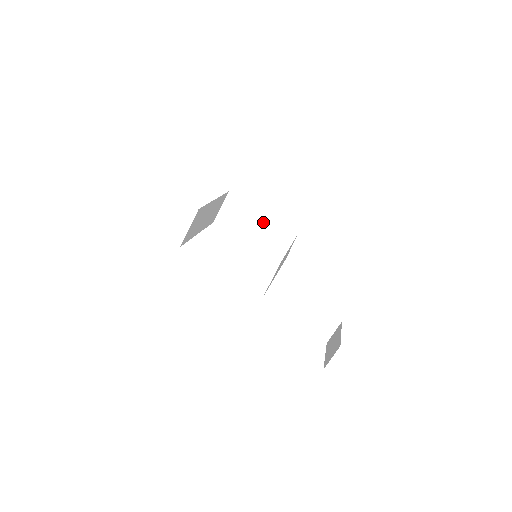
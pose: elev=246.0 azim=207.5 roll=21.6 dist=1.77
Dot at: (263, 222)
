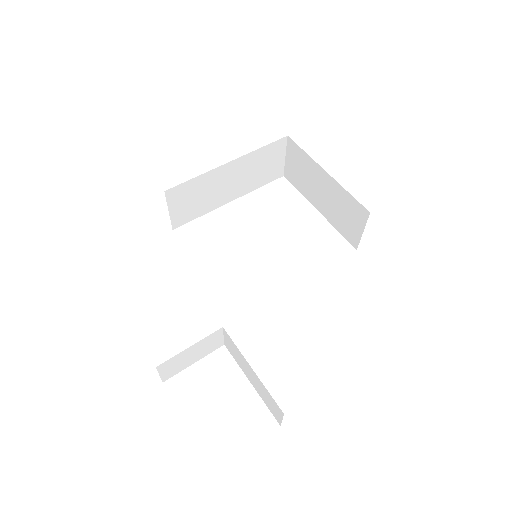
Dot at: (328, 187)
